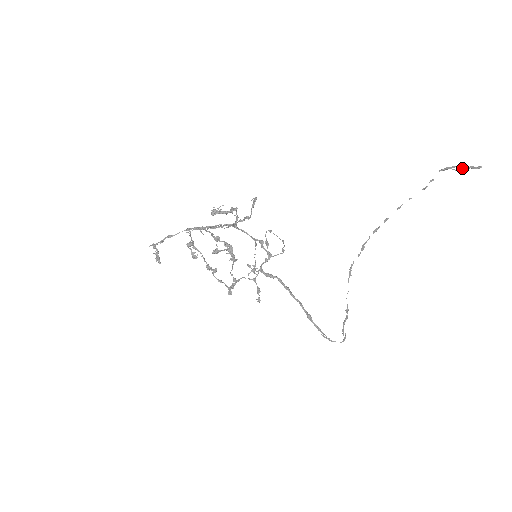
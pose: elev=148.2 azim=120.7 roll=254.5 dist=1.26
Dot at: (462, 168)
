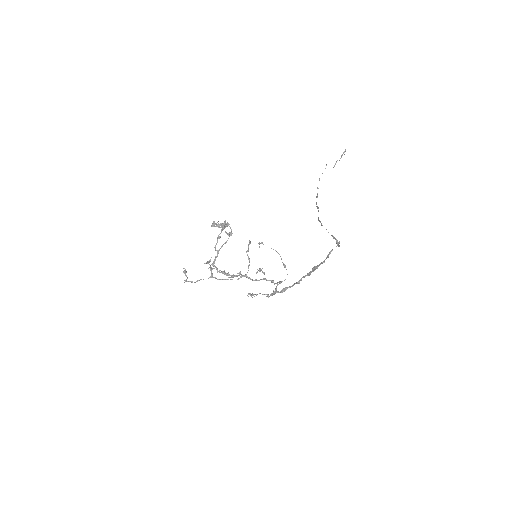
Dot at: (340, 158)
